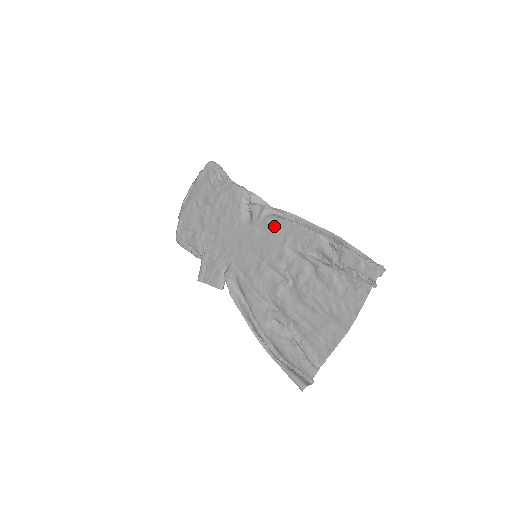
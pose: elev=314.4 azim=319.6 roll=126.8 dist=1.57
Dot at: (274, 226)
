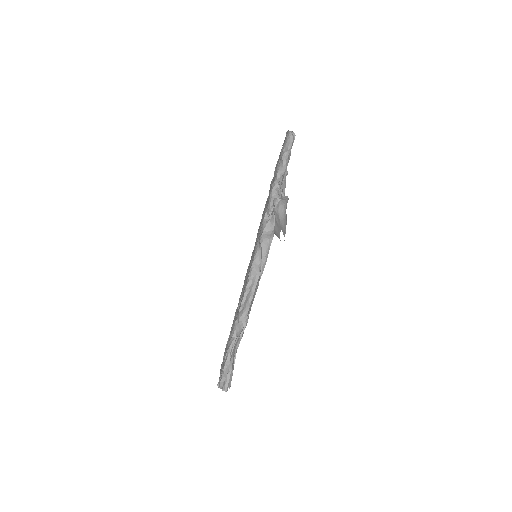
Dot at: occluded
